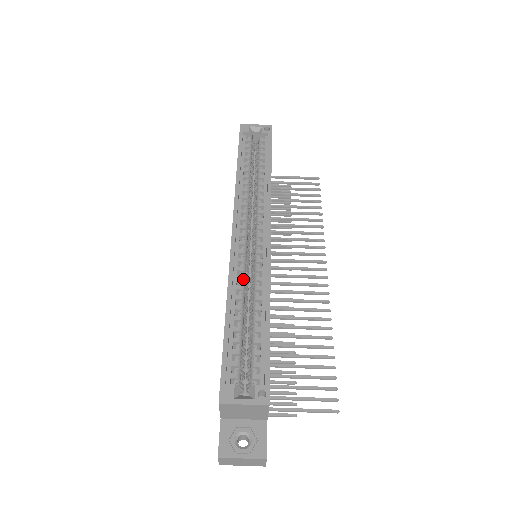
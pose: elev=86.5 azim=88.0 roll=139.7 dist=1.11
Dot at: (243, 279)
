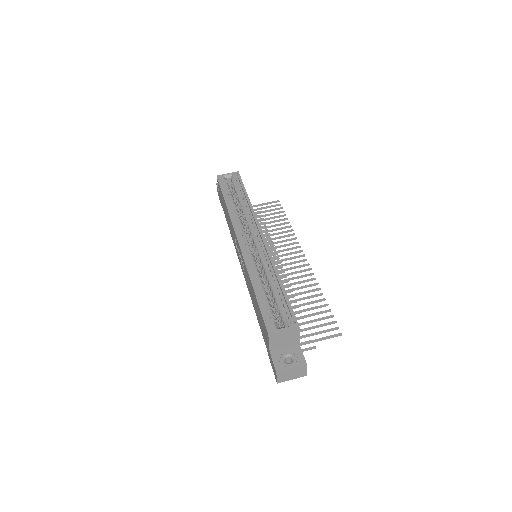
Dot at: (256, 266)
